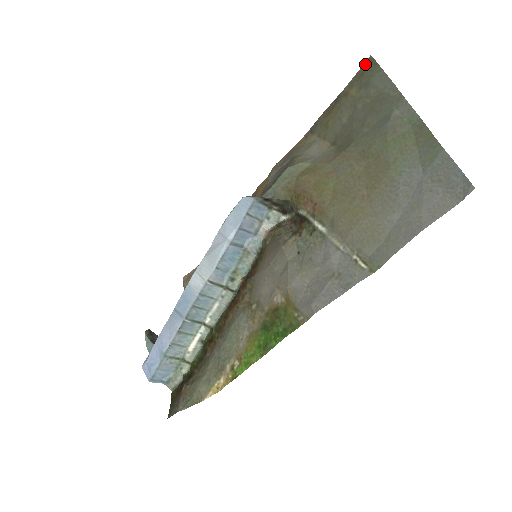
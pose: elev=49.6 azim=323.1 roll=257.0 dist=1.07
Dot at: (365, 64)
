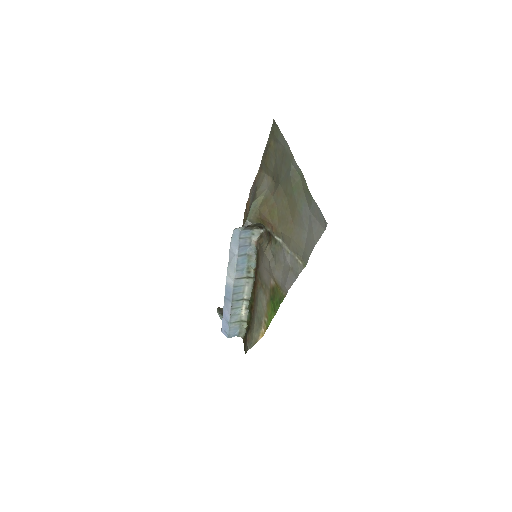
Dot at: (273, 124)
